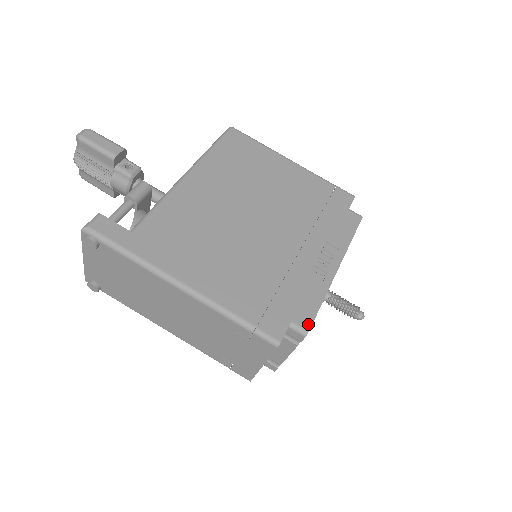
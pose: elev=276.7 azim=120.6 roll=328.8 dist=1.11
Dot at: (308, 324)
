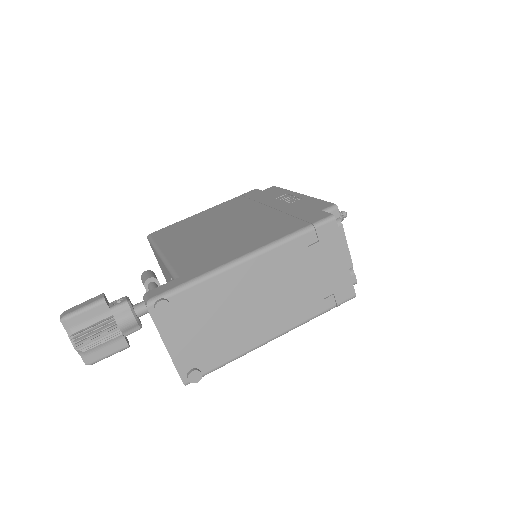
Dot at: (329, 204)
